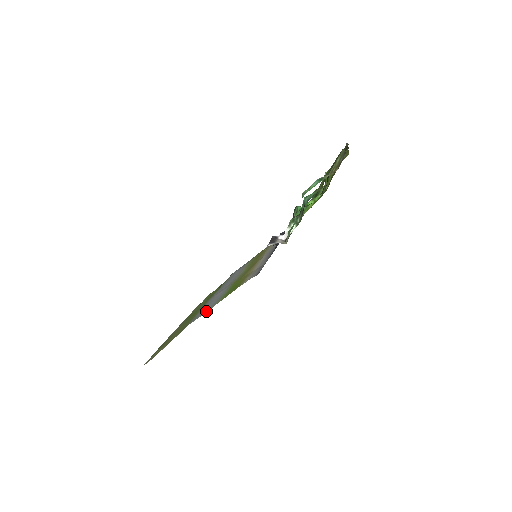
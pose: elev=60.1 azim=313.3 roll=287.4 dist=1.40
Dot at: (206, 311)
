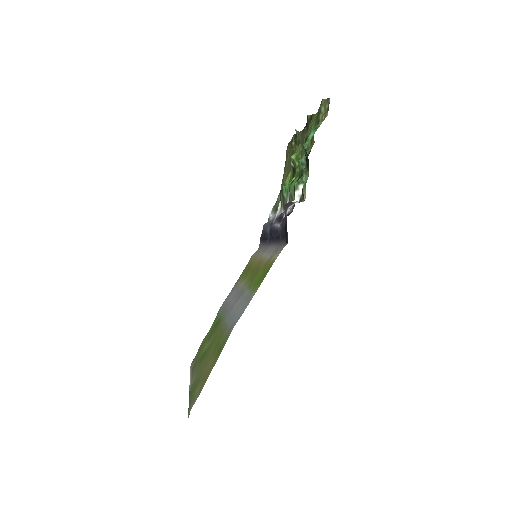
Dot at: (245, 307)
